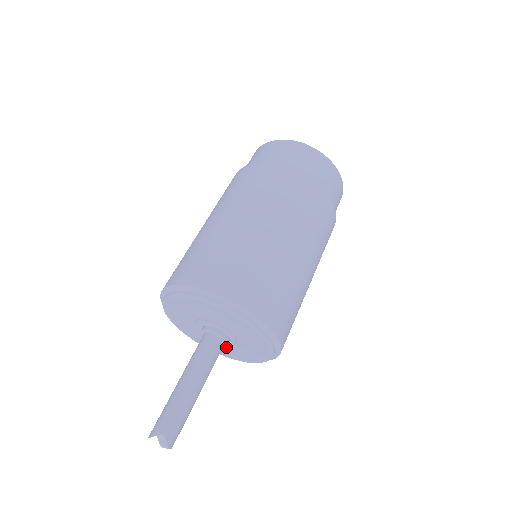
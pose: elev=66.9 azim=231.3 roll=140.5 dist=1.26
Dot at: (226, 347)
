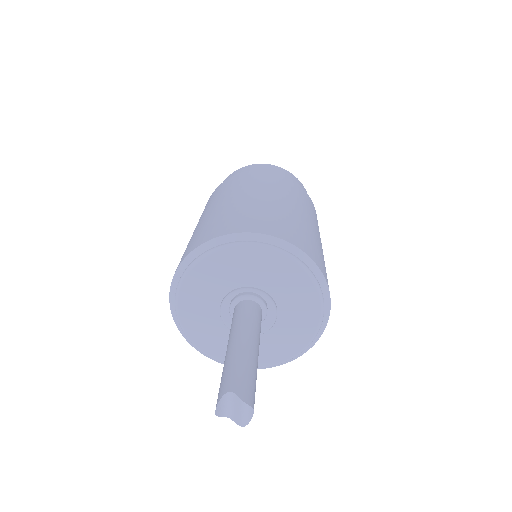
Dot at: (275, 334)
